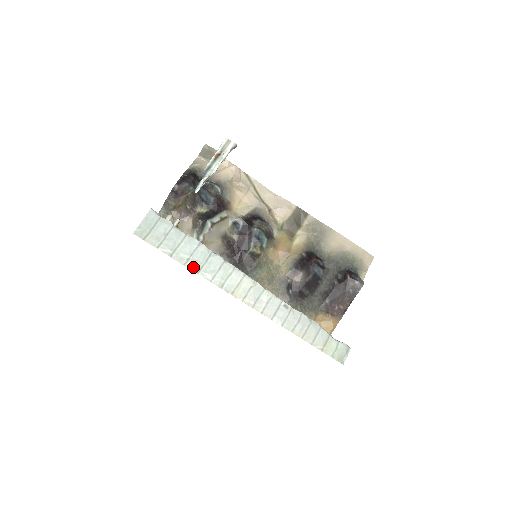
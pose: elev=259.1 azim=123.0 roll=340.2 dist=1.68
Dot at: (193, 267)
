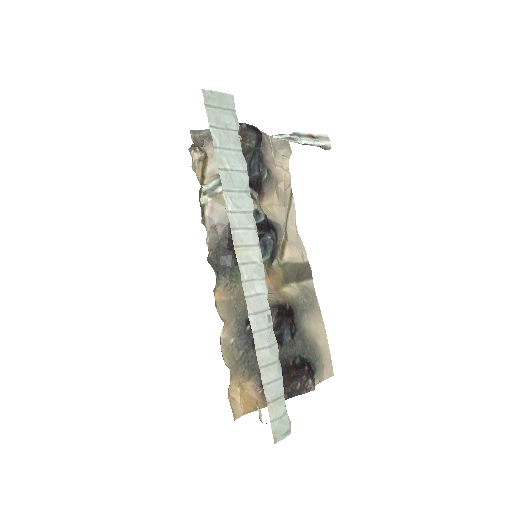
Dot at: (225, 180)
